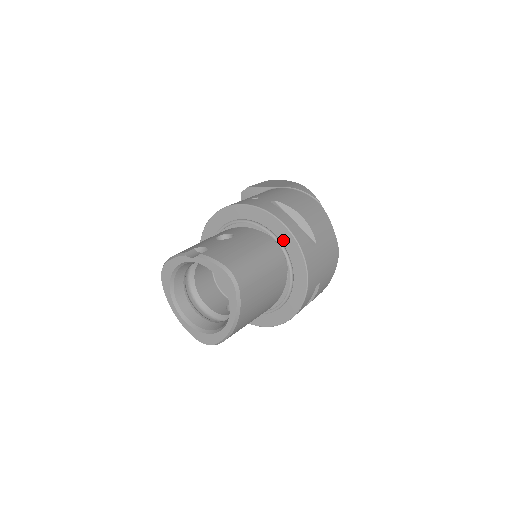
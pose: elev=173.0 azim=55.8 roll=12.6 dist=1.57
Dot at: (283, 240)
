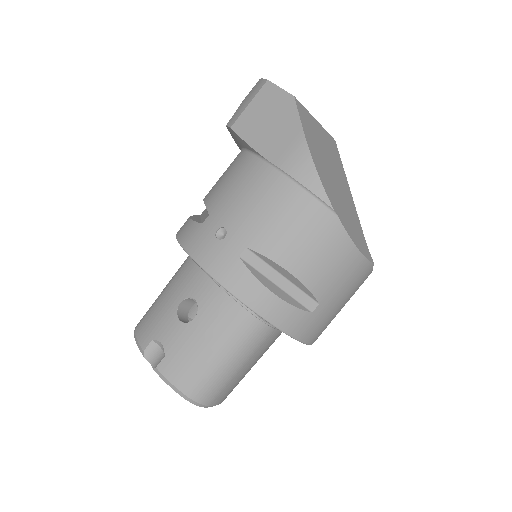
Dot at: occluded
